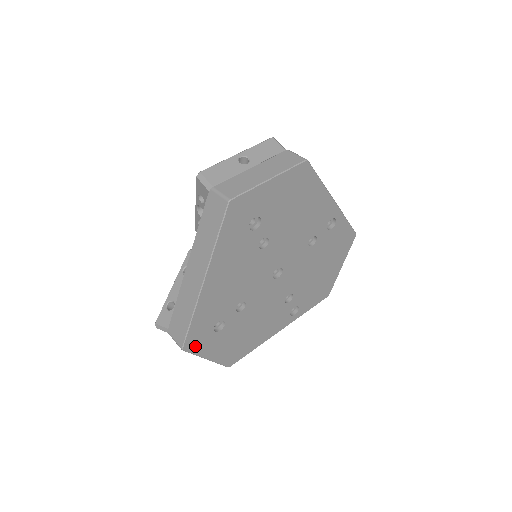
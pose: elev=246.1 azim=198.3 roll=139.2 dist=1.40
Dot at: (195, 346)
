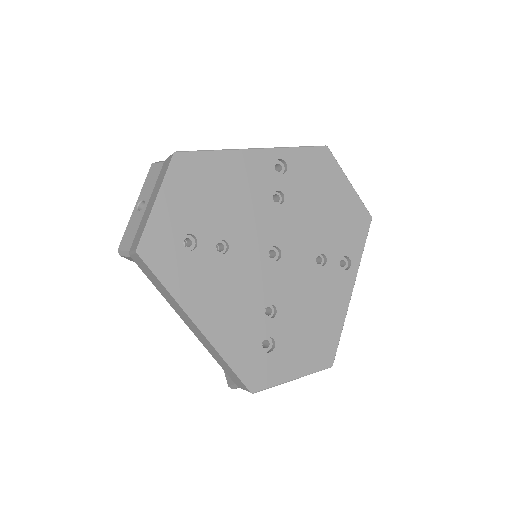
Dot at: (263, 380)
